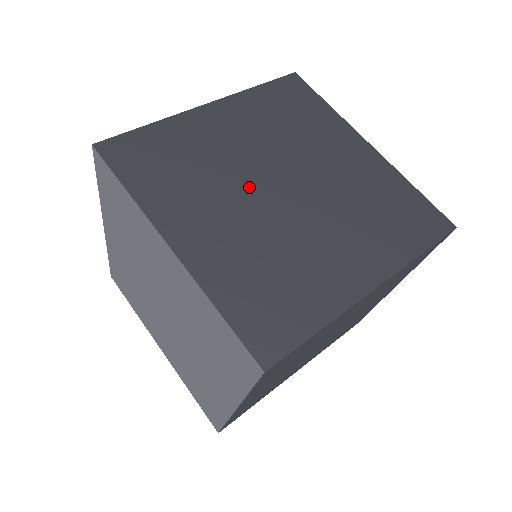
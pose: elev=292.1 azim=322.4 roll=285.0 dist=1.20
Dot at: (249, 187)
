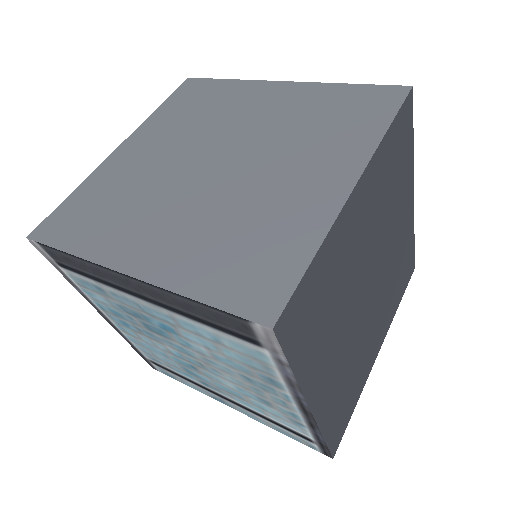
Dot at: occluded
